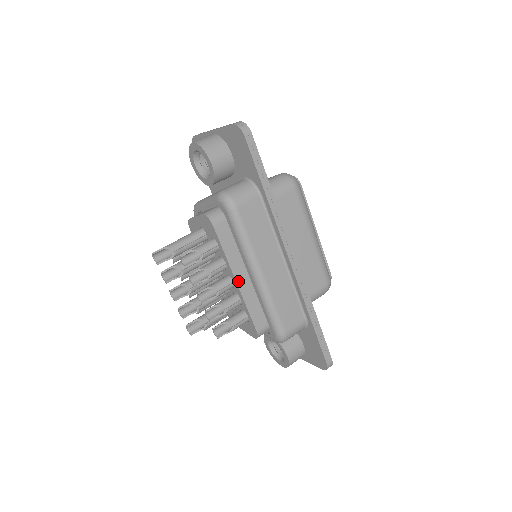
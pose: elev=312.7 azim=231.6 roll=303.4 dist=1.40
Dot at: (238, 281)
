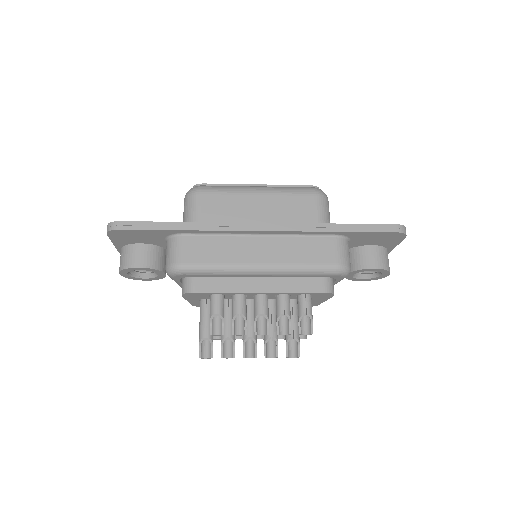
Dot at: (261, 290)
